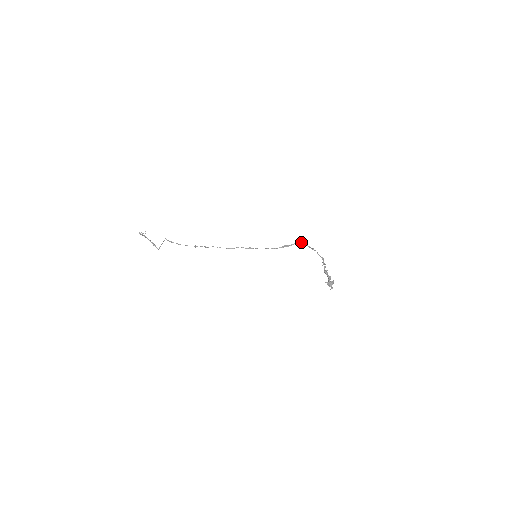
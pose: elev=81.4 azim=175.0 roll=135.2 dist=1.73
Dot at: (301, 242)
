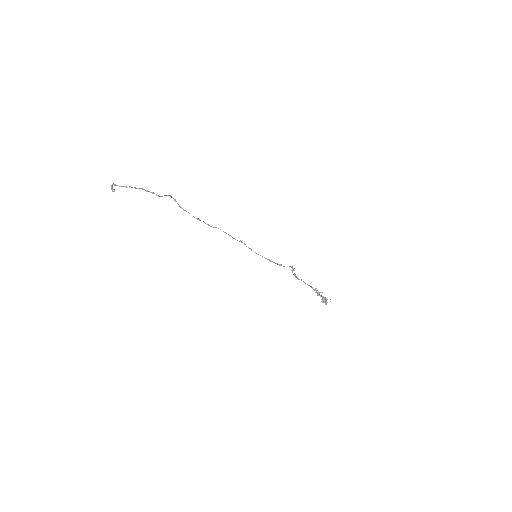
Dot at: (294, 268)
